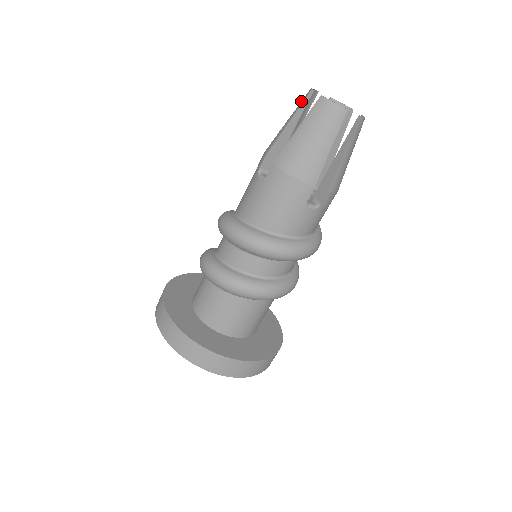
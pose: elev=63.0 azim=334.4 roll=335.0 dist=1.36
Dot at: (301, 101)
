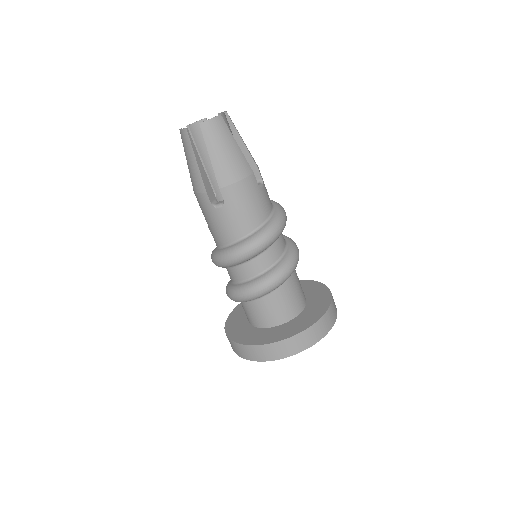
Dot at: (186, 142)
